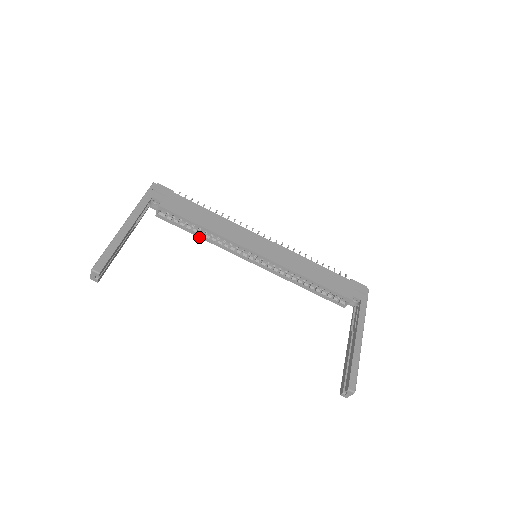
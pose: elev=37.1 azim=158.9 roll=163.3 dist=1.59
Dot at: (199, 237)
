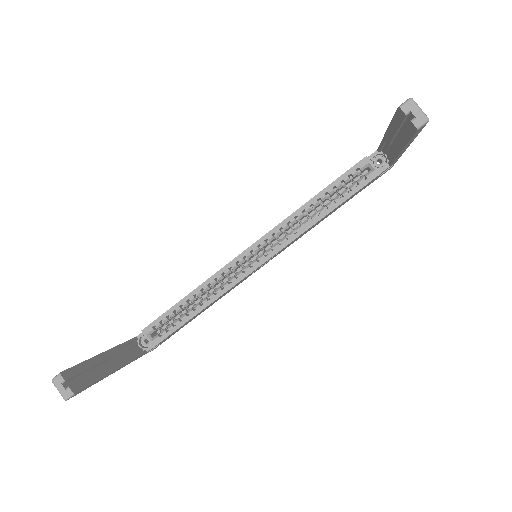
Dot at: (200, 311)
